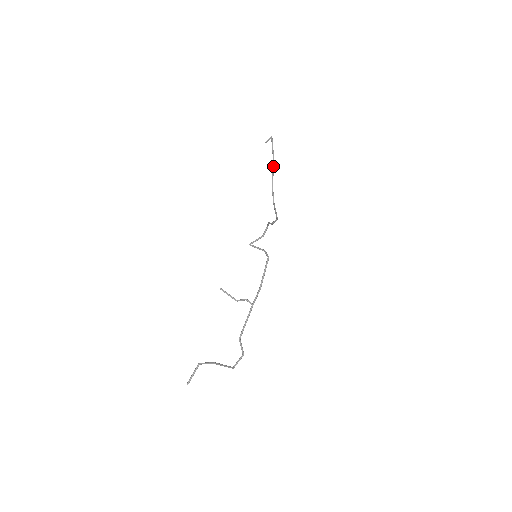
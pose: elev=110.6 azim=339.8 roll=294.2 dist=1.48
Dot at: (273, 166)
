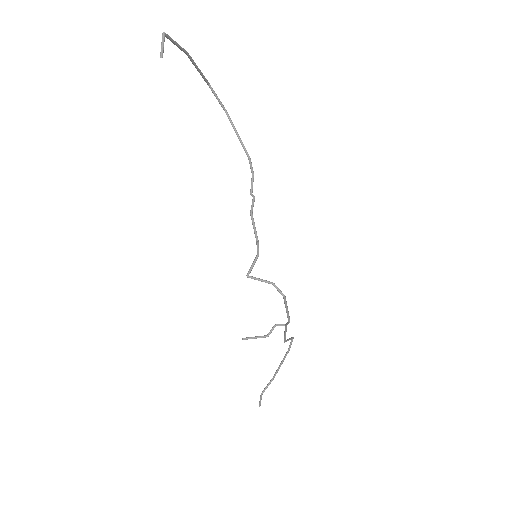
Dot at: (193, 63)
